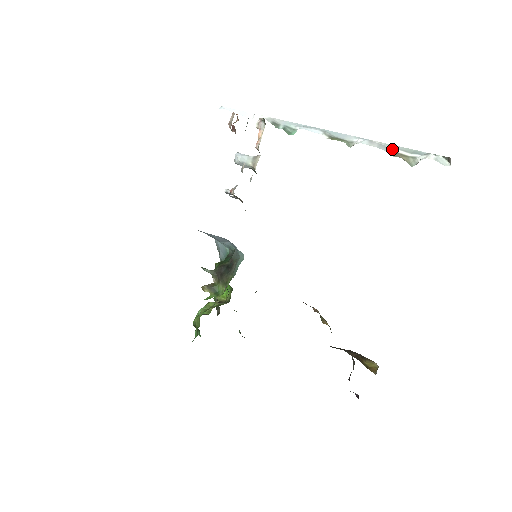
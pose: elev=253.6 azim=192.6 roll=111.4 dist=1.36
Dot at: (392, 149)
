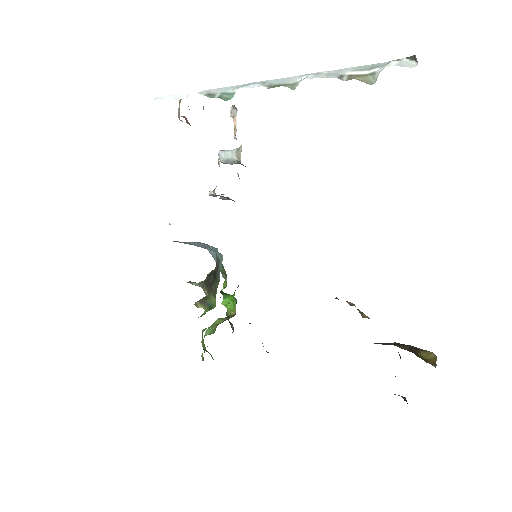
Dot at: (344, 73)
